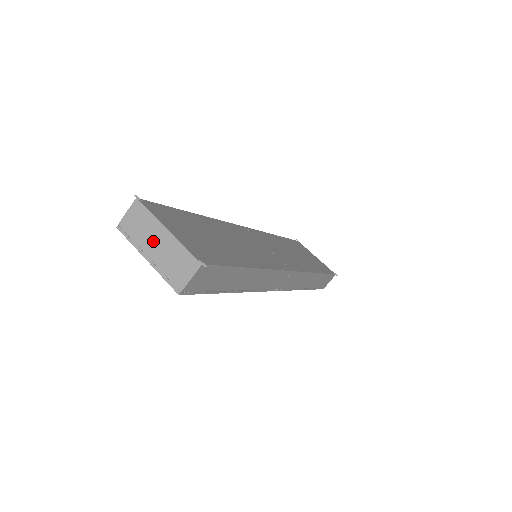
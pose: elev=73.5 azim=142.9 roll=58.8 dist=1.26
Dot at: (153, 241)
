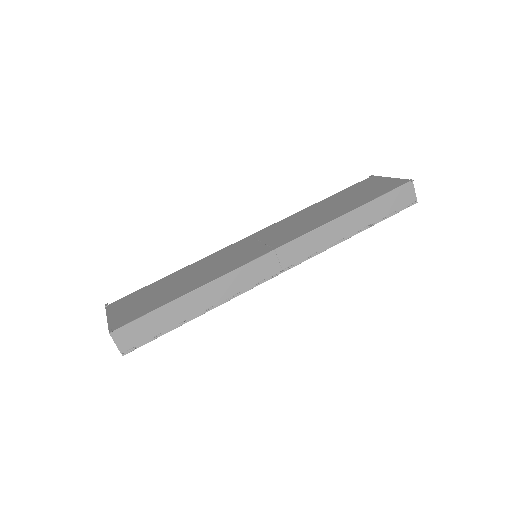
Dot at: occluded
